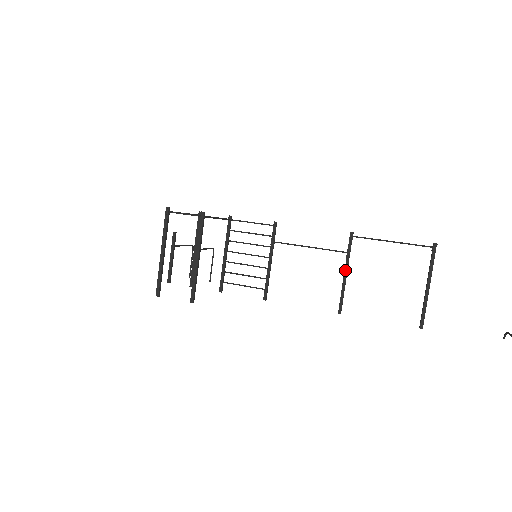
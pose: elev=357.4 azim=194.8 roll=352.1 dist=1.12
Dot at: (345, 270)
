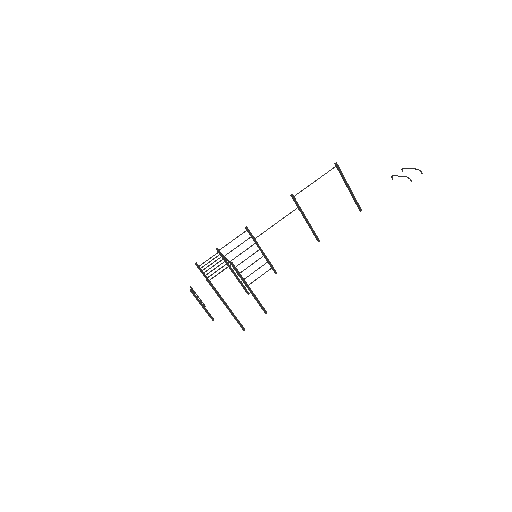
Dot at: (305, 218)
